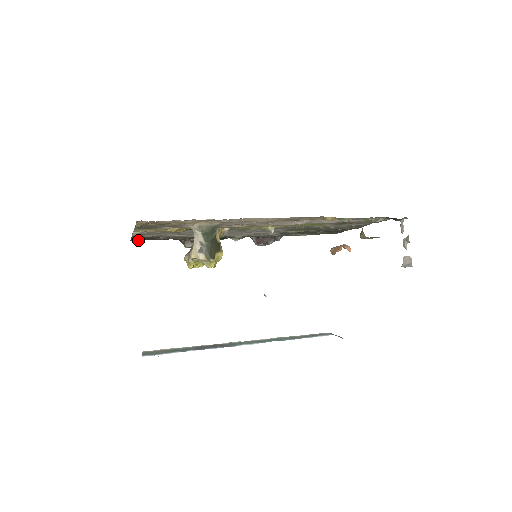
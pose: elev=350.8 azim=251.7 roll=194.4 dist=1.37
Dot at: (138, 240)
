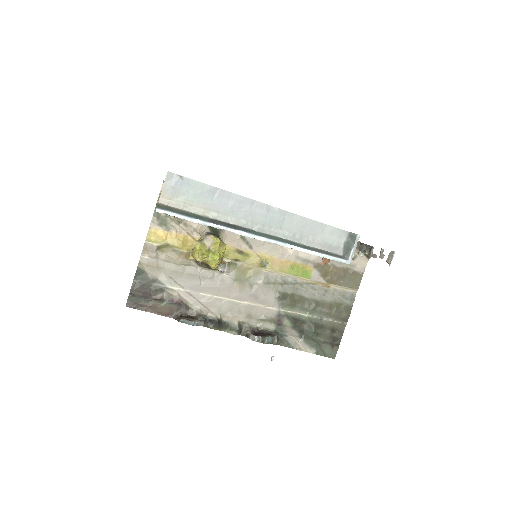
Dot at: (134, 307)
